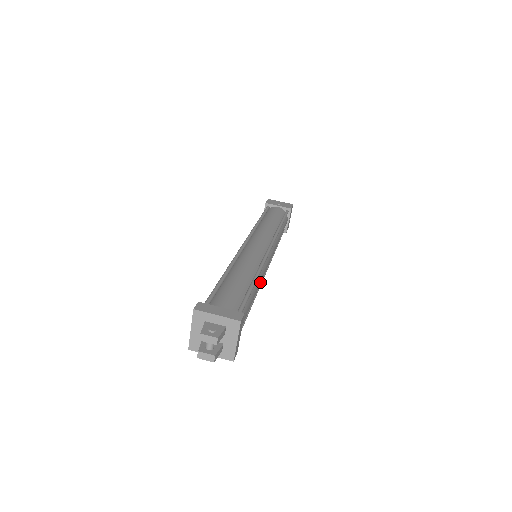
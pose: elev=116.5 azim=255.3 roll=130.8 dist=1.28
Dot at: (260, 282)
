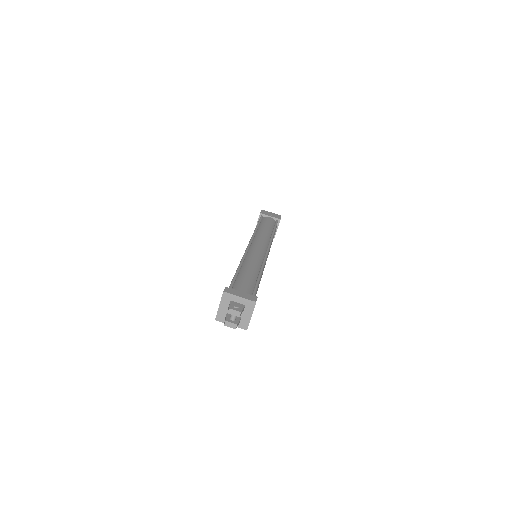
Dot at: occluded
